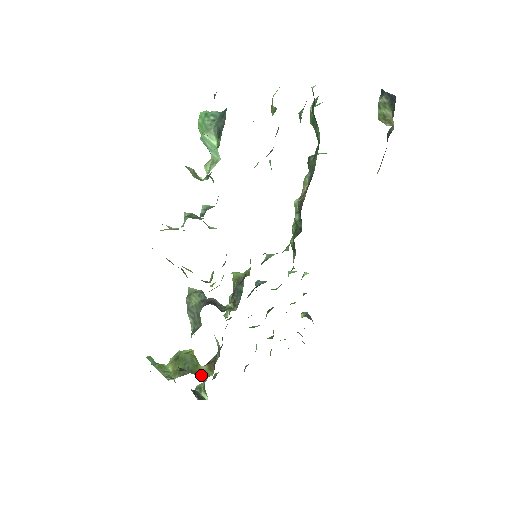
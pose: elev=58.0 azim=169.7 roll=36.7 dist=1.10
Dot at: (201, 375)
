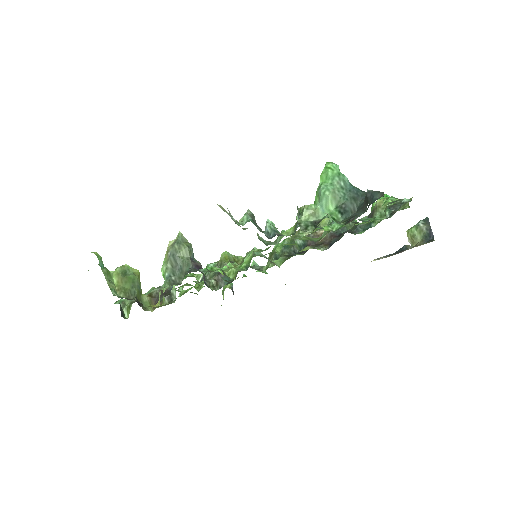
Dot at: occluded
